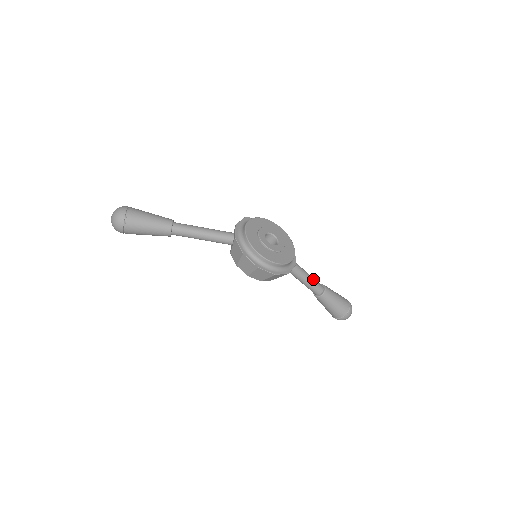
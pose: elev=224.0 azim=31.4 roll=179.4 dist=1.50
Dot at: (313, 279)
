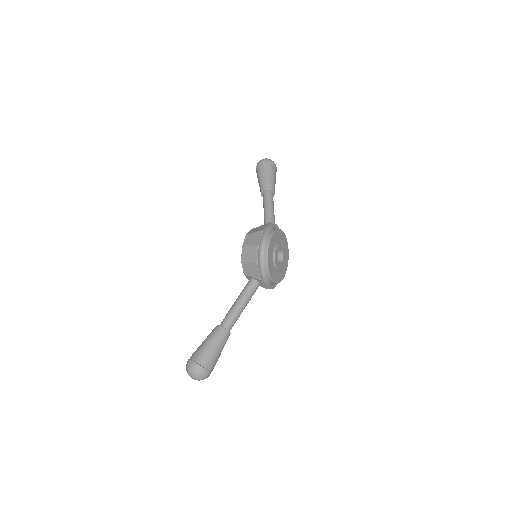
Dot at: occluded
